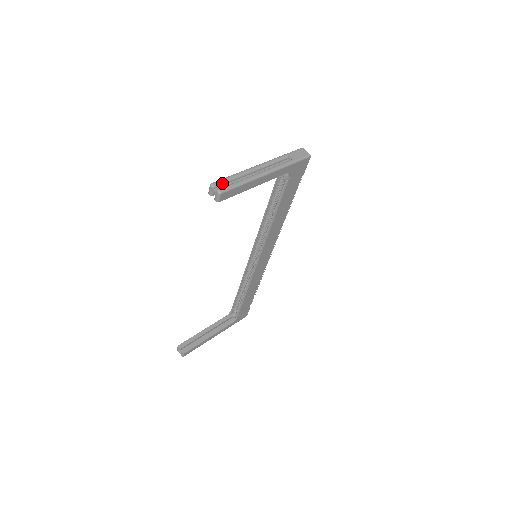
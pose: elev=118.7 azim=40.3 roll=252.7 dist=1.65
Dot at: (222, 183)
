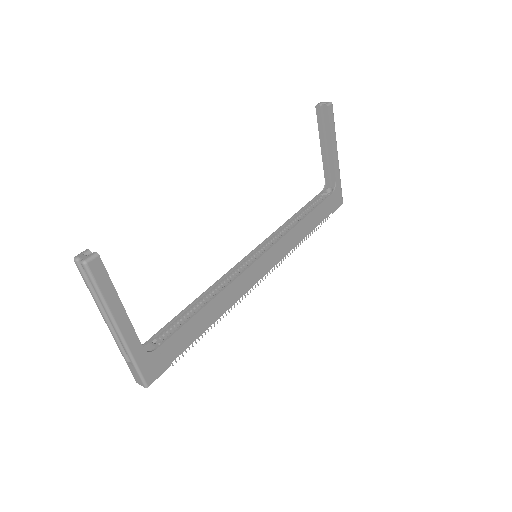
Dot at: occluded
